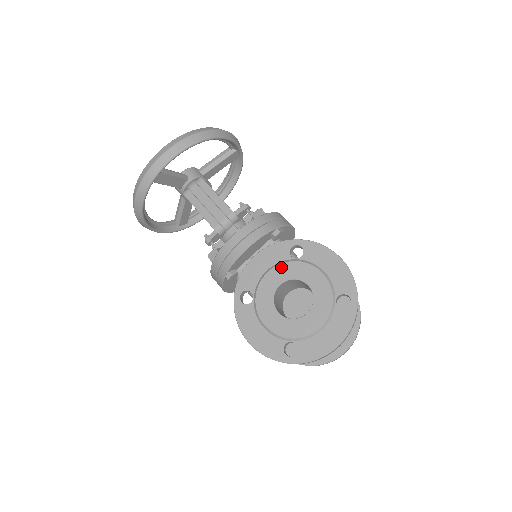
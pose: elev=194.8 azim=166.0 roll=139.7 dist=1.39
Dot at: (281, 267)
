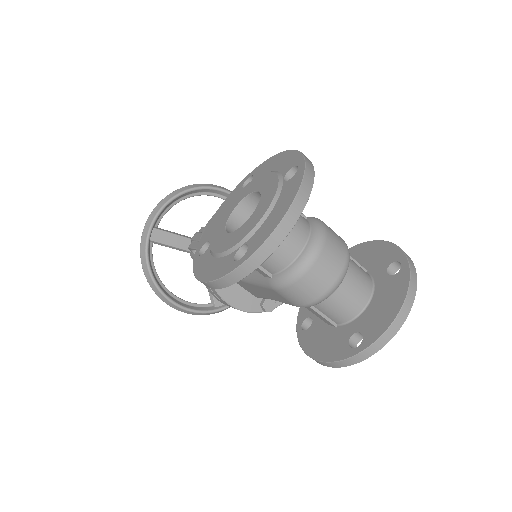
Dot at: (233, 201)
